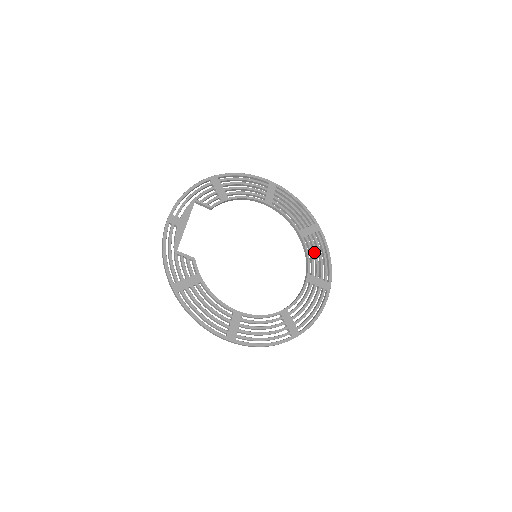
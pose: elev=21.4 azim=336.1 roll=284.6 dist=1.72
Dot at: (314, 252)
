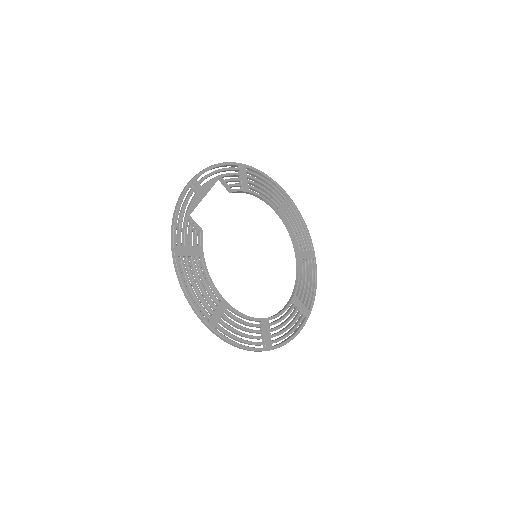
Dot at: (305, 277)
